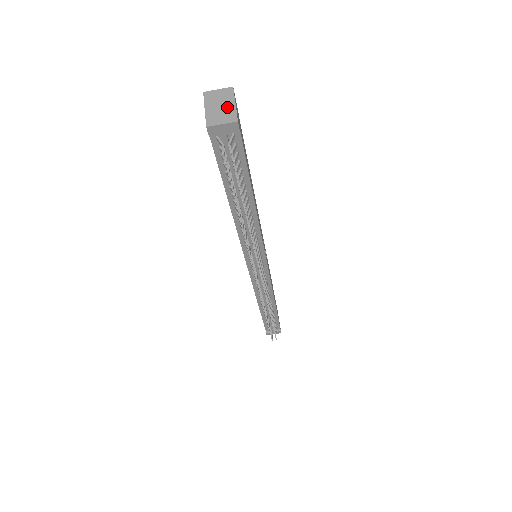
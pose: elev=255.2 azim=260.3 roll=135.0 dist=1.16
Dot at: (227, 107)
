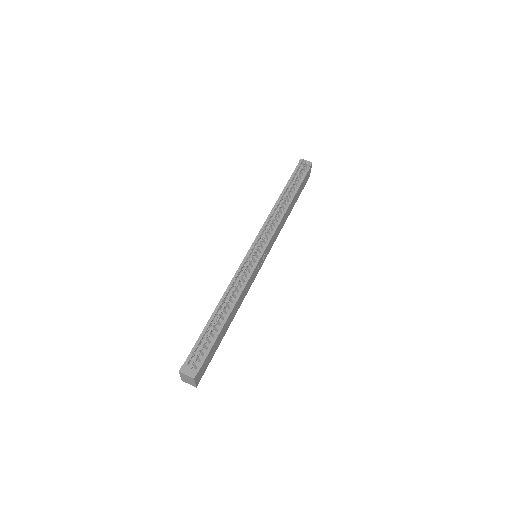
Dot at: occluded
